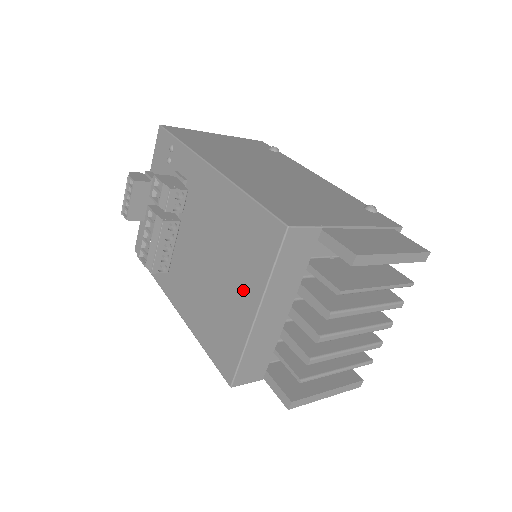
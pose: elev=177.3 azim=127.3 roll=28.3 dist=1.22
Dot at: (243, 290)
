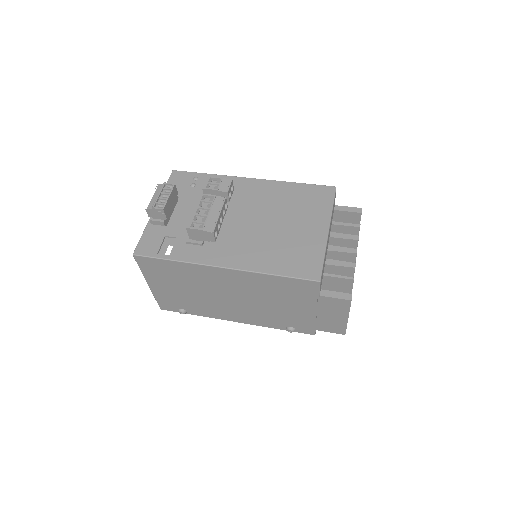
Dot at: (311, 223)
